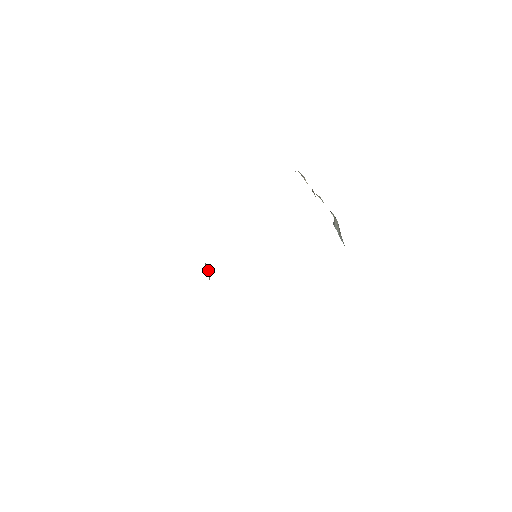
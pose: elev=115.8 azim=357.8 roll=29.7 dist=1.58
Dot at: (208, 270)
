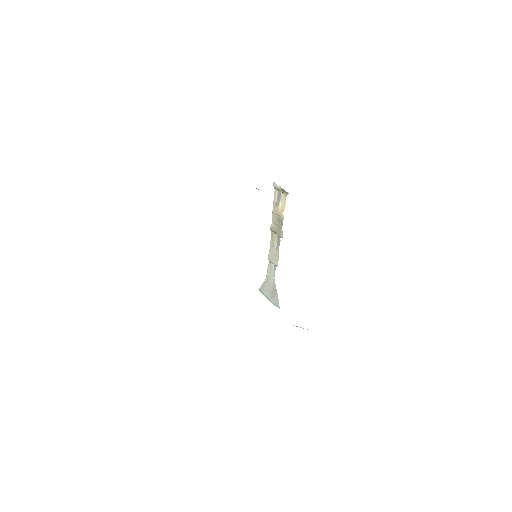
Dot at: occluded
